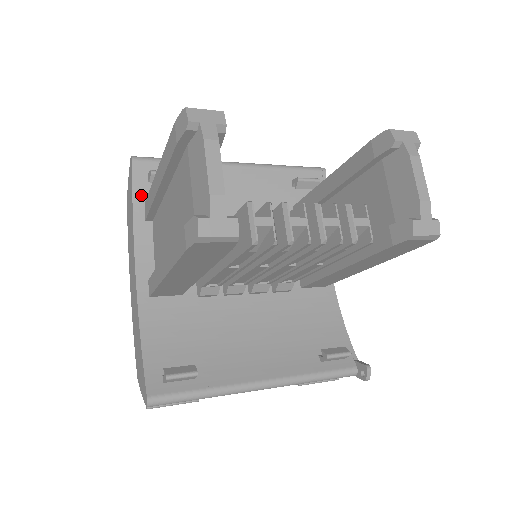
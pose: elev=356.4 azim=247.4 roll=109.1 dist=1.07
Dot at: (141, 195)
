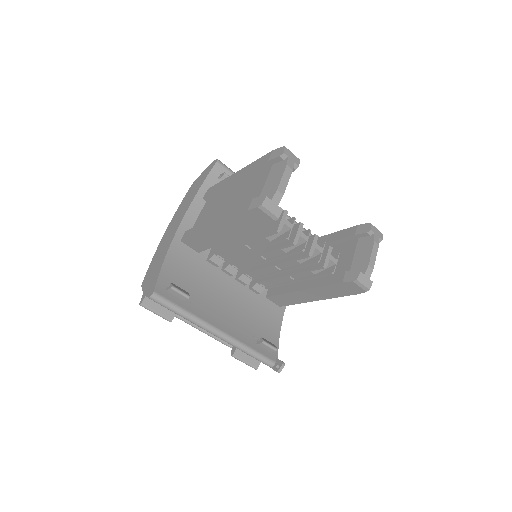
Dot at: (209, 183)
